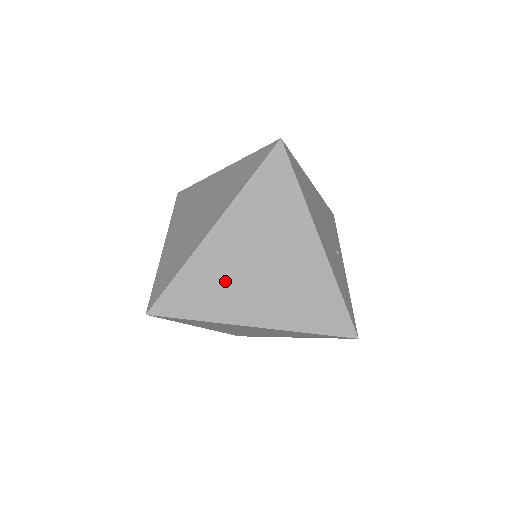
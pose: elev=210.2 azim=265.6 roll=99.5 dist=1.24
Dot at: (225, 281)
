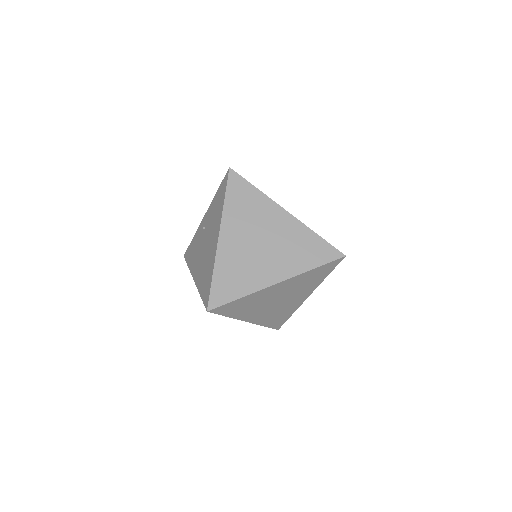
Dot at: occluded
